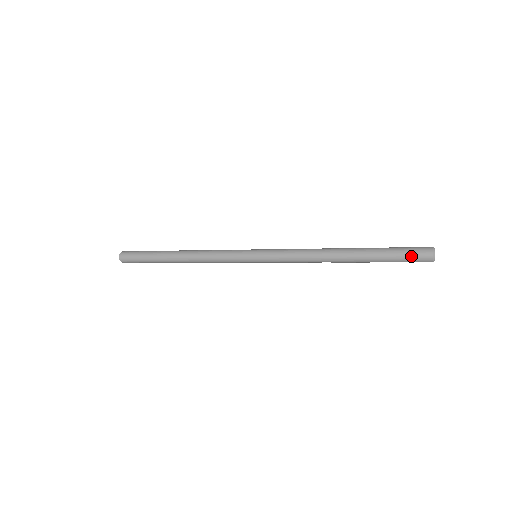
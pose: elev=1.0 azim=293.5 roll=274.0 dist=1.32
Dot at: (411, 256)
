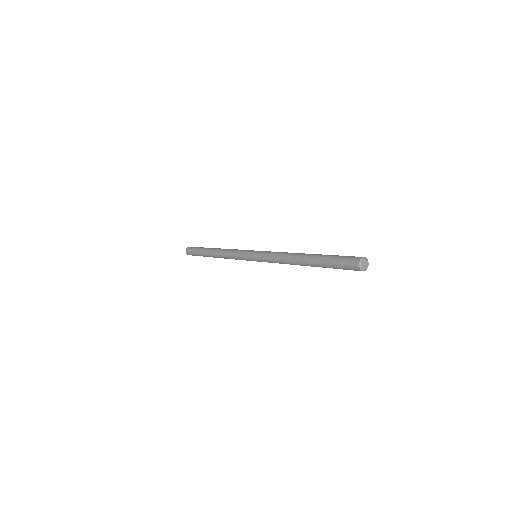
Dot at: (344, 262)
